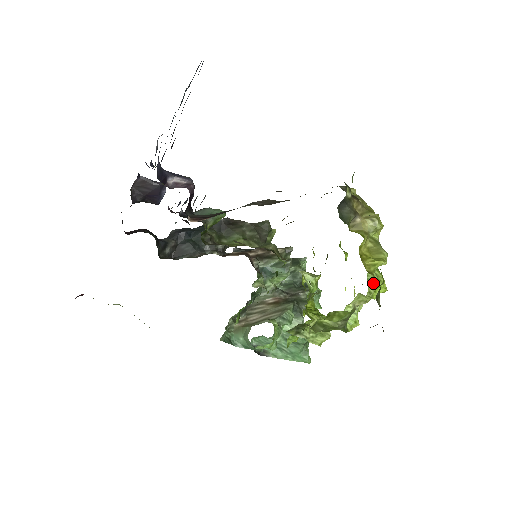
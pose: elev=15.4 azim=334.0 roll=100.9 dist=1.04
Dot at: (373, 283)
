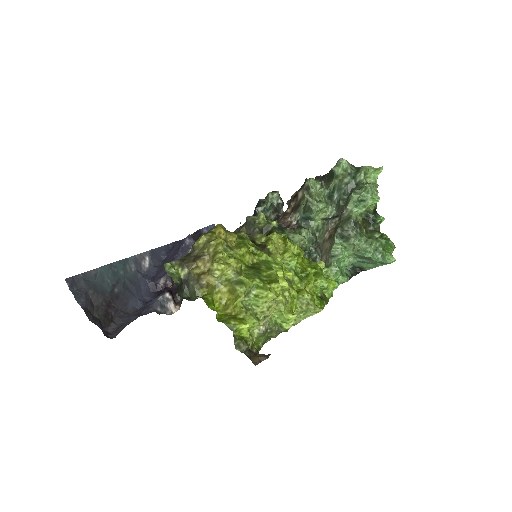
Dot at: (258, 304)
